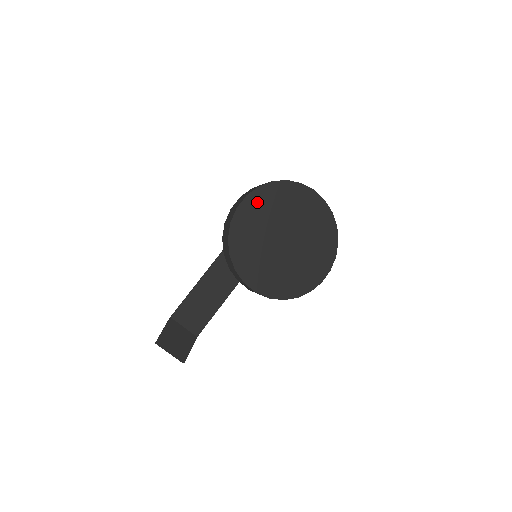
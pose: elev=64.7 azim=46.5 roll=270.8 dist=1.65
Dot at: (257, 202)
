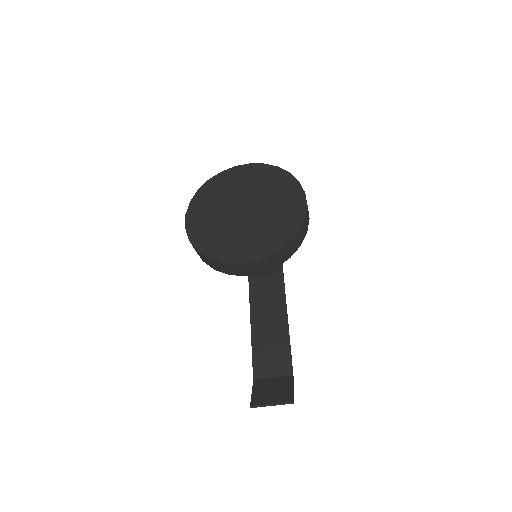
Dot at: (197, 211)
